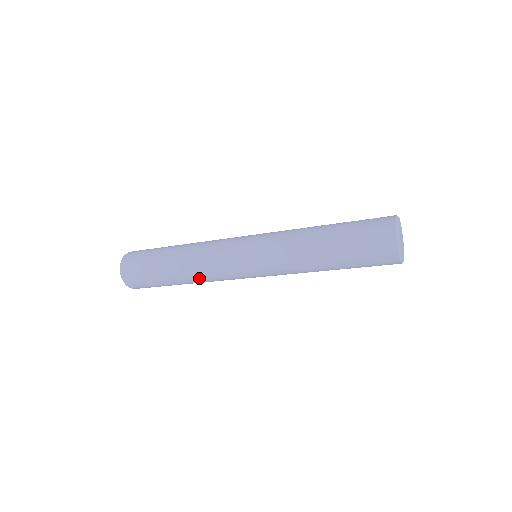
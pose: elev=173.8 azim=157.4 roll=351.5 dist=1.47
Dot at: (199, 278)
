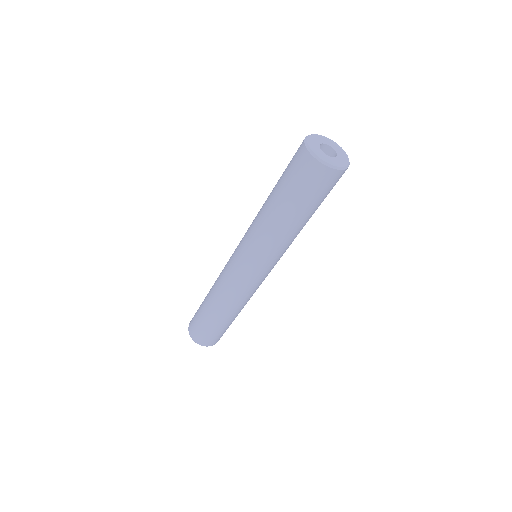
Dot at: (225, 301)
